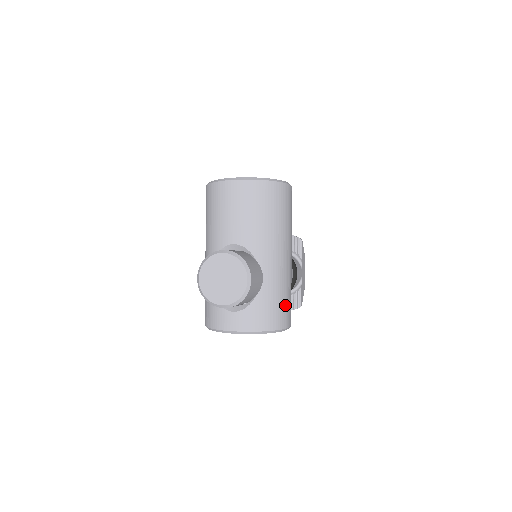
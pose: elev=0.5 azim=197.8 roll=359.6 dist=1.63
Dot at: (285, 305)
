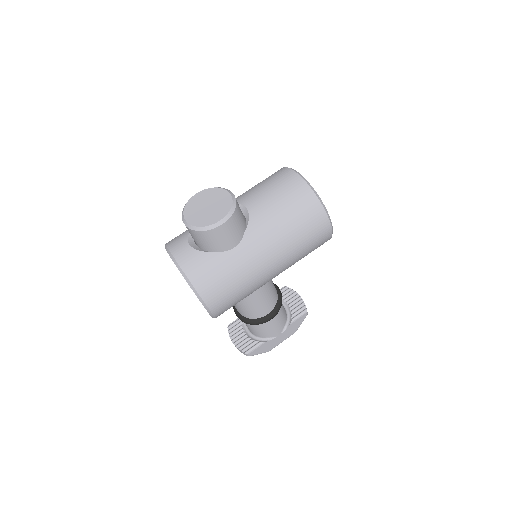
Dot at: (226, 289)
